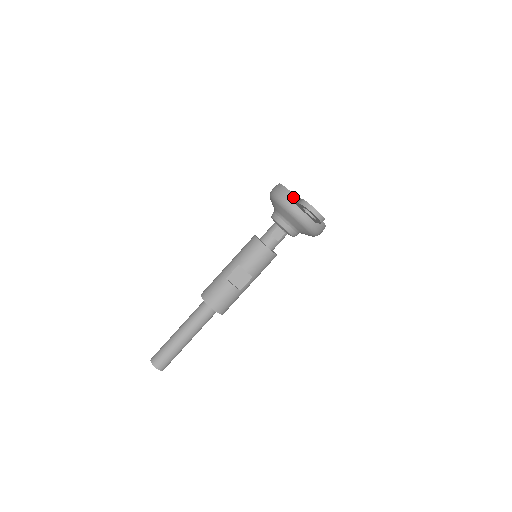
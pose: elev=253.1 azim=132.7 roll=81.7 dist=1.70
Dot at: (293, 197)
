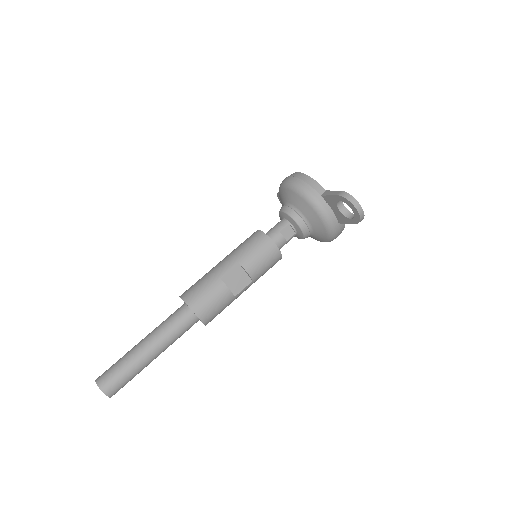
Dot at: (321, 189)
